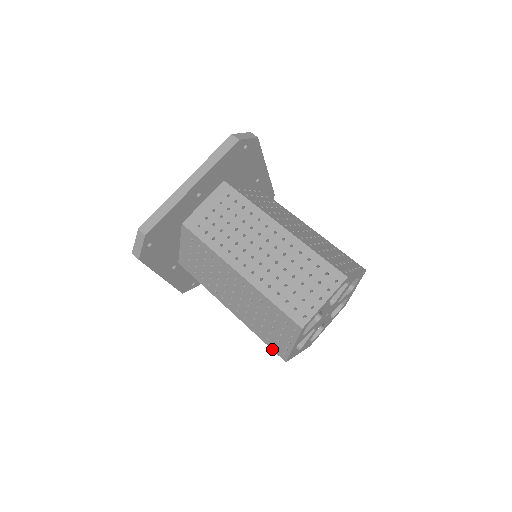
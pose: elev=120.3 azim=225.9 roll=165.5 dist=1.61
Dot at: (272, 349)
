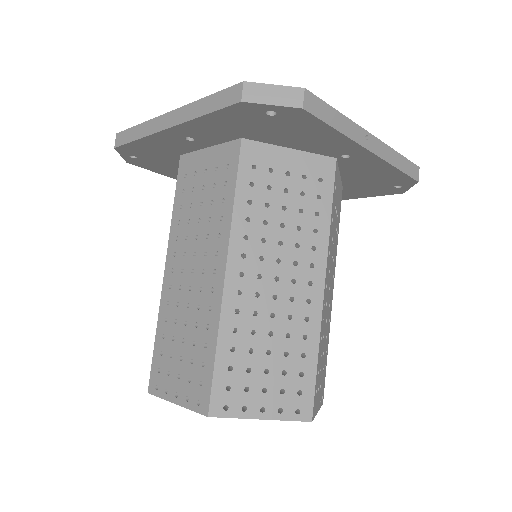
Dot at: occluded
